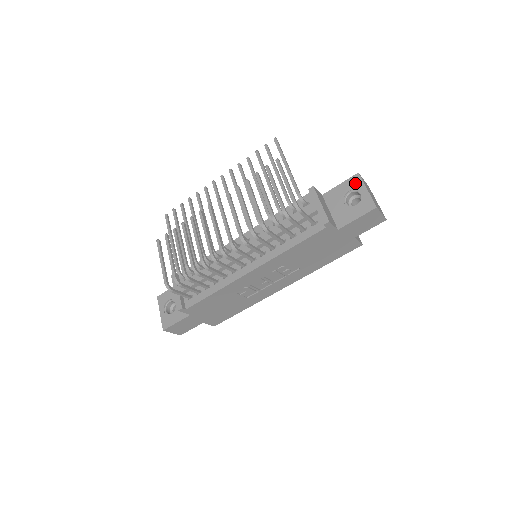
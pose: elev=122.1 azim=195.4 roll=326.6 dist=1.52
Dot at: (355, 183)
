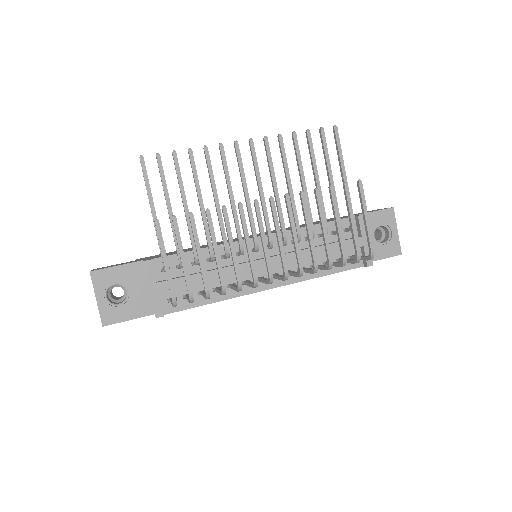
Dot at: (389, 218)
